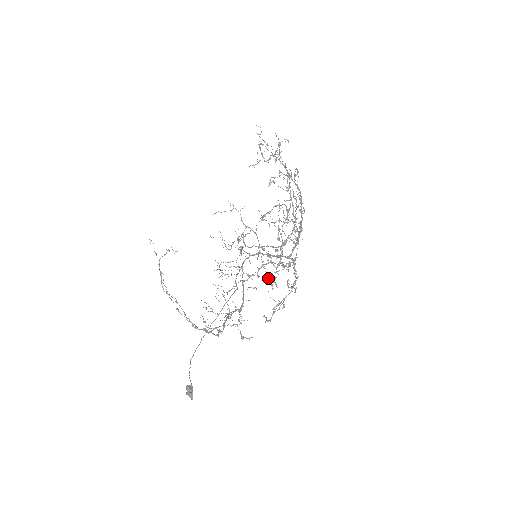
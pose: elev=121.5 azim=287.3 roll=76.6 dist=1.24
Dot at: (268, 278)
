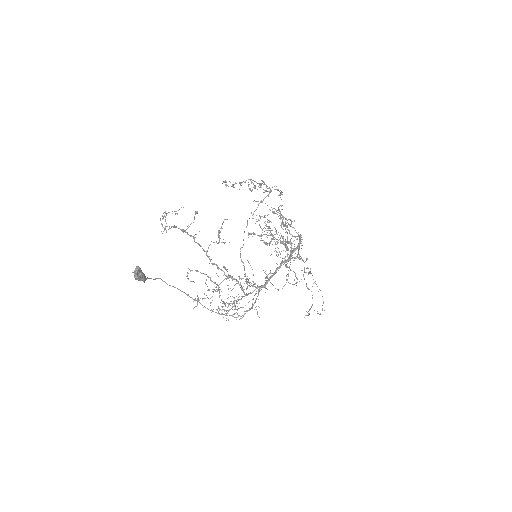
Dot at: (250, 189)
